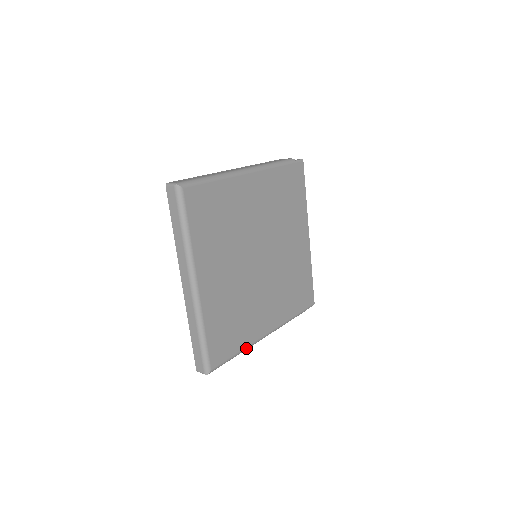
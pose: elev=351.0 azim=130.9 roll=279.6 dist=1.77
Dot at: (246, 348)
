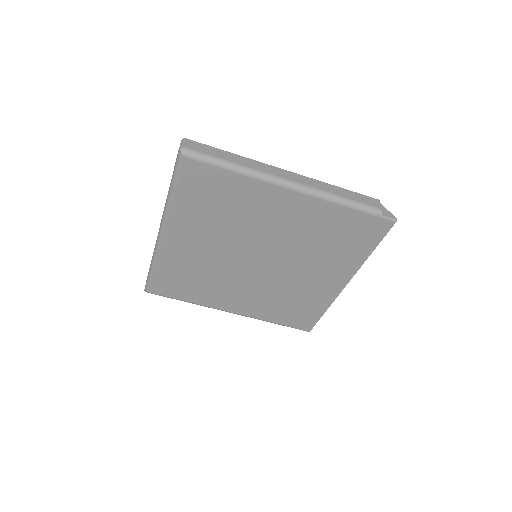
Dot at: (197, 304)
